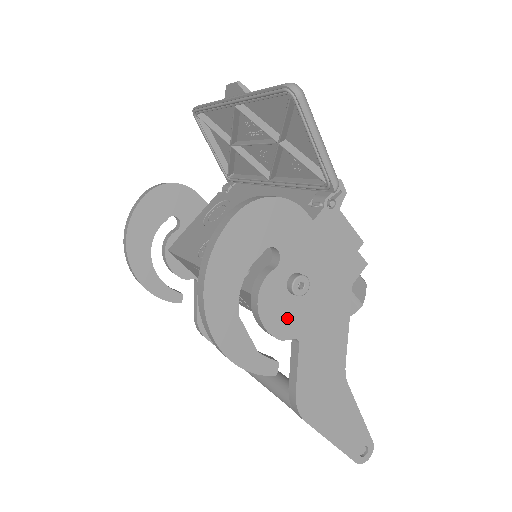
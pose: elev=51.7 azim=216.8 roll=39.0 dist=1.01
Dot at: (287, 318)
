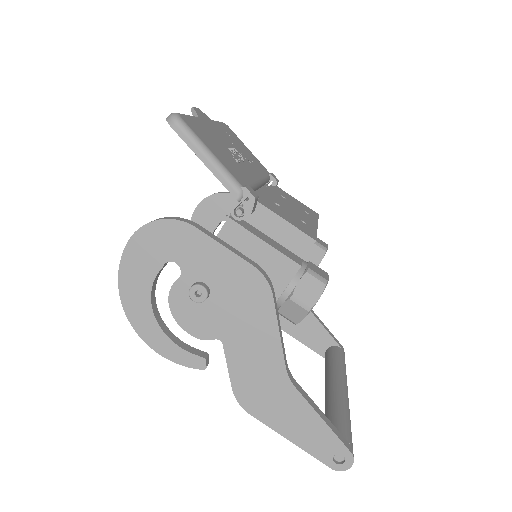
Dot at: (203, 321)
